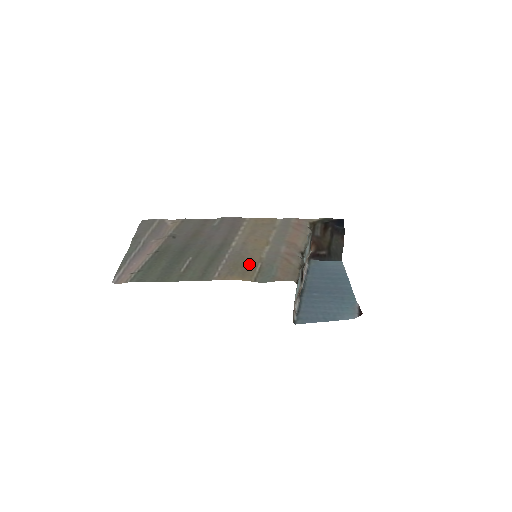
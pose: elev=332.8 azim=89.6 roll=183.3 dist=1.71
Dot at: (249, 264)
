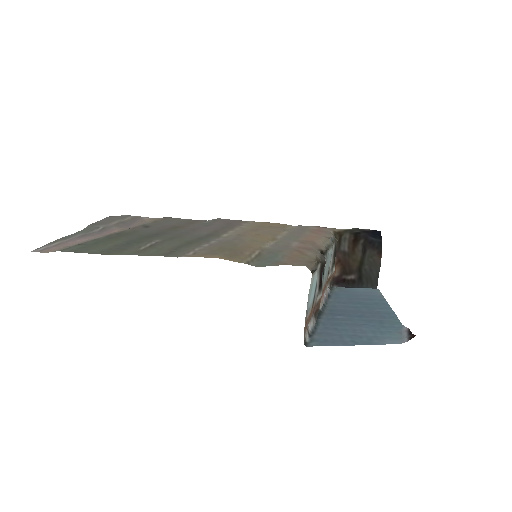
Dot at: (242, 249)
